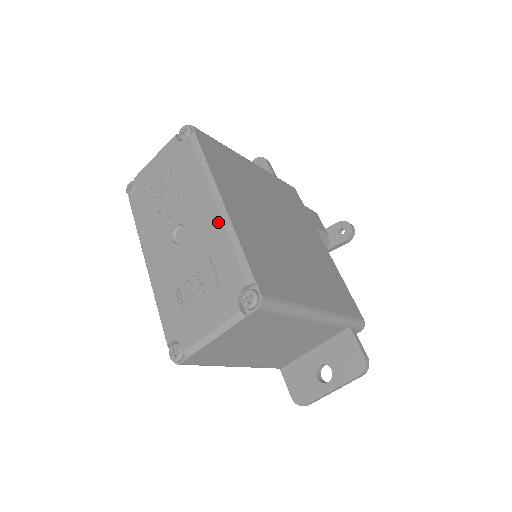
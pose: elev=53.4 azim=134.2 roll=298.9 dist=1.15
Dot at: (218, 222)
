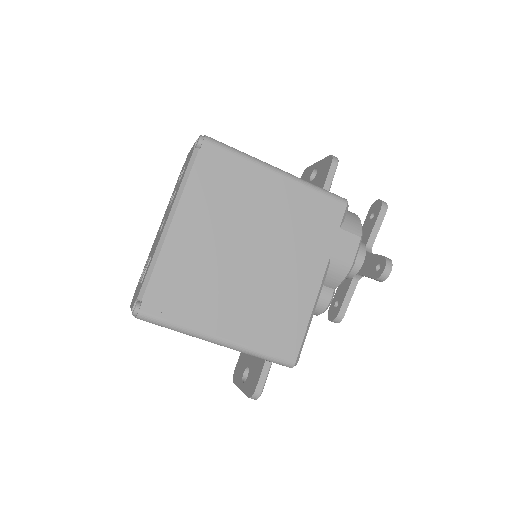
Dot at: (159, 239)
